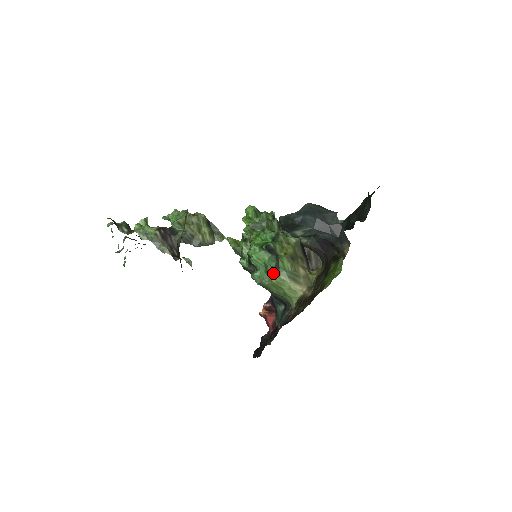
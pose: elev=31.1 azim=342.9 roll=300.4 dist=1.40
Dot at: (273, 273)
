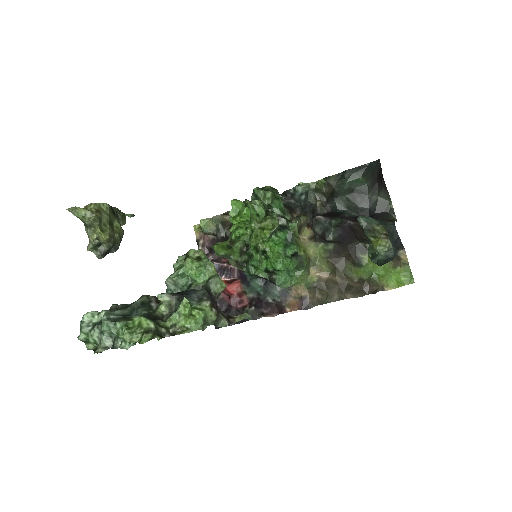
Dot at: (294, 273)
